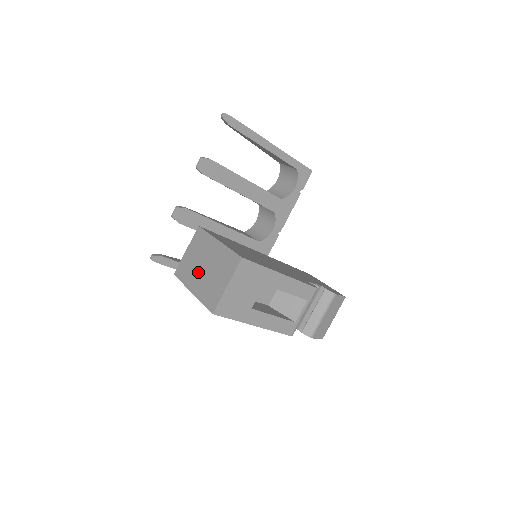
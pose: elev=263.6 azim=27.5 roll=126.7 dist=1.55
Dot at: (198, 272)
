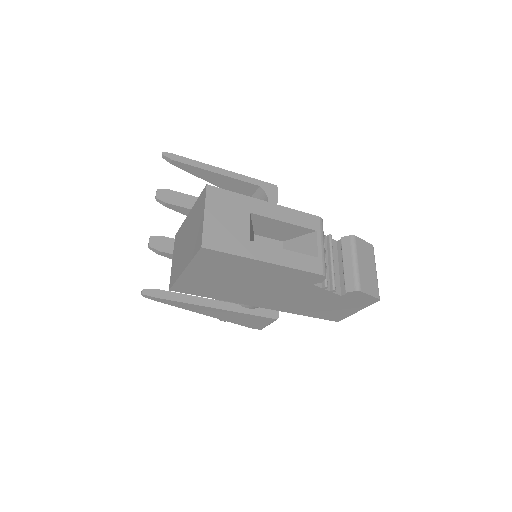
Dot at: (183, 252)
